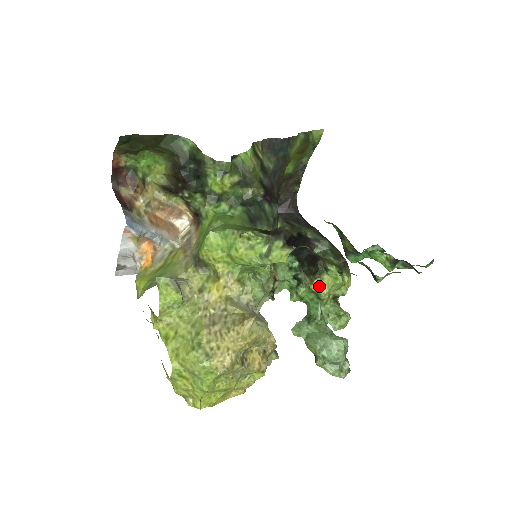
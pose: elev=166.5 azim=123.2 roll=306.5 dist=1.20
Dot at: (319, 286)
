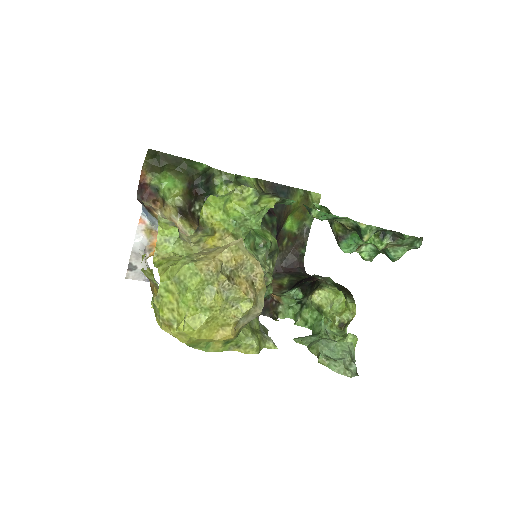
Dot at: (320, 297)
